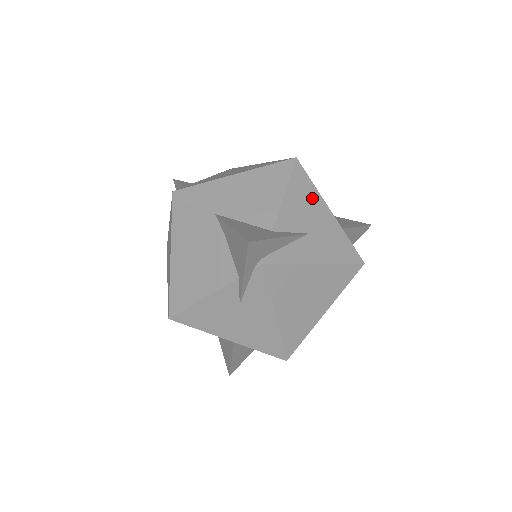
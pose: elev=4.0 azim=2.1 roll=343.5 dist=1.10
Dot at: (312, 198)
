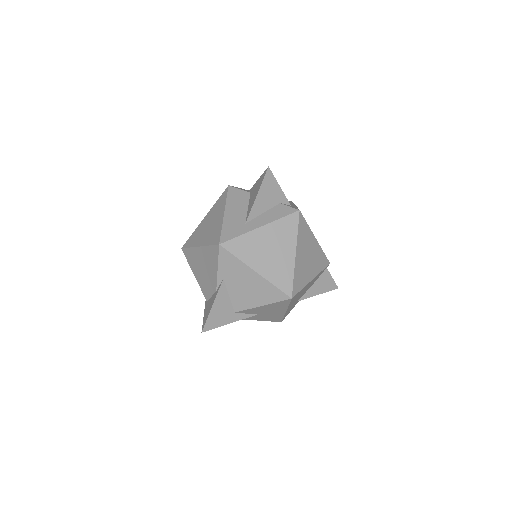
Dot at: (279, 308)
